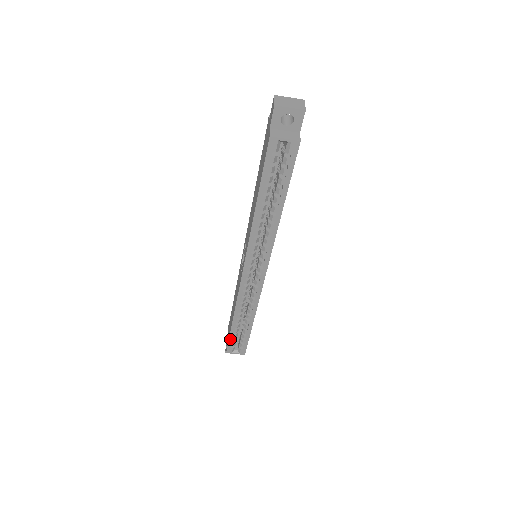
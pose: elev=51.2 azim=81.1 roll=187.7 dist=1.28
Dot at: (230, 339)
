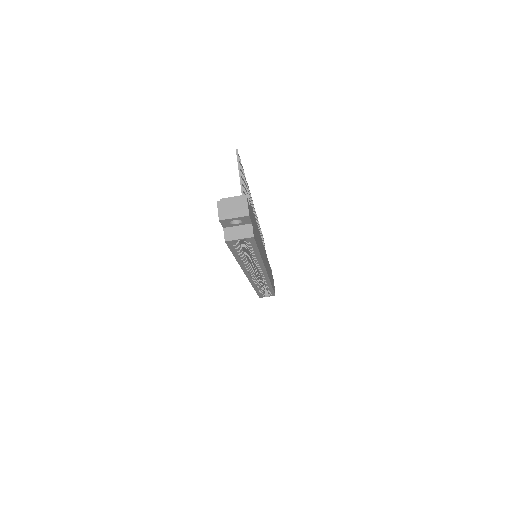
Dot at: (258, 294)
